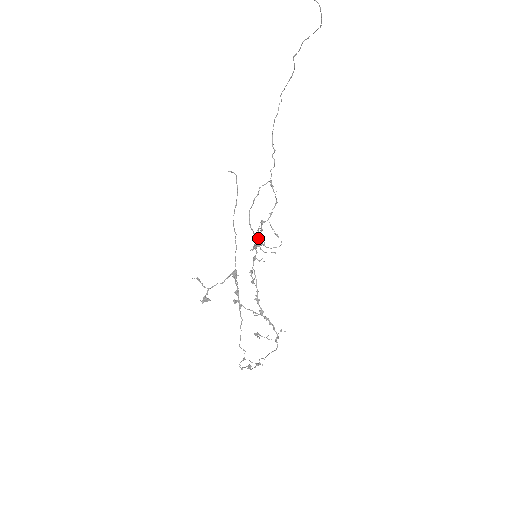
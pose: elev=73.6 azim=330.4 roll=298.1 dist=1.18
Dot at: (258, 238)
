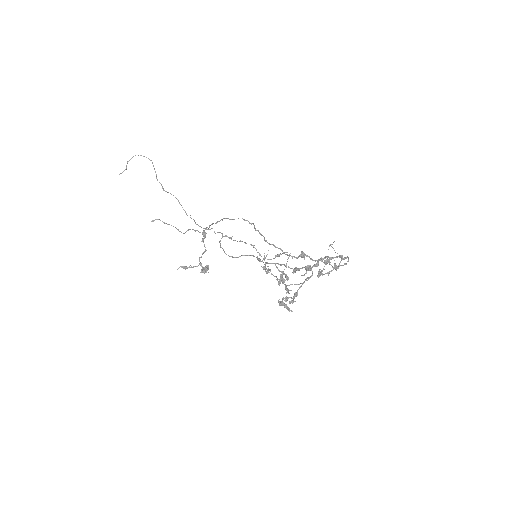
Dot at: (266, 269)
